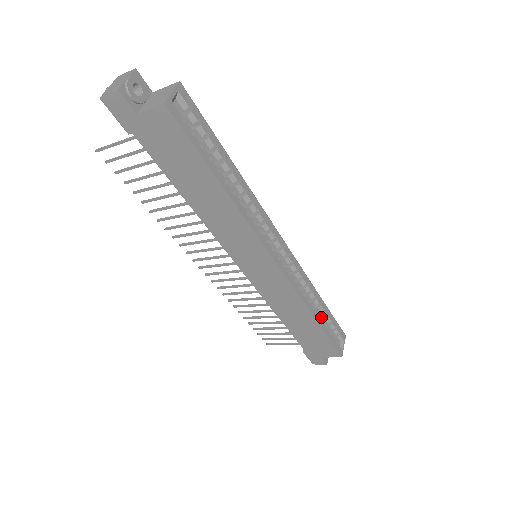
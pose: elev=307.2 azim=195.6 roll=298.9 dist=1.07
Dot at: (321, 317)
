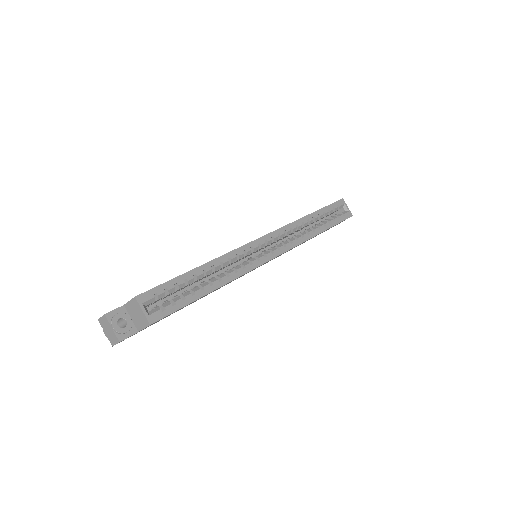
Dot at: occluded
